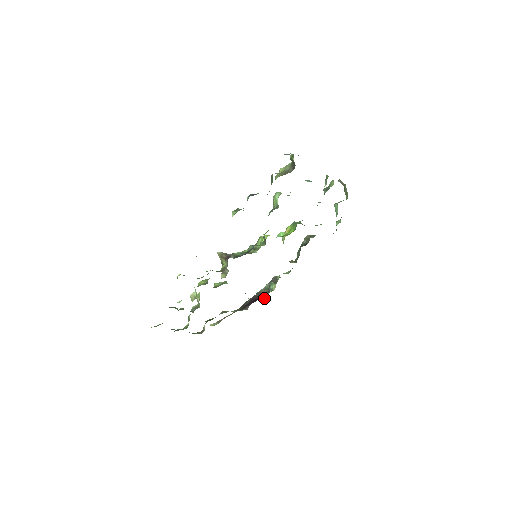
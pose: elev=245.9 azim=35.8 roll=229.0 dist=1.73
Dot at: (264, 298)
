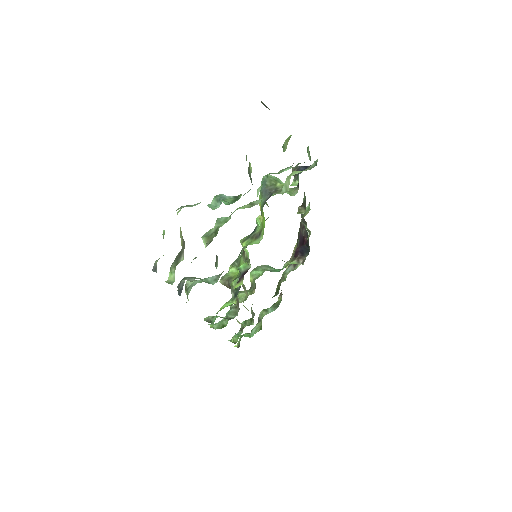
Dot at: (307, 245)
